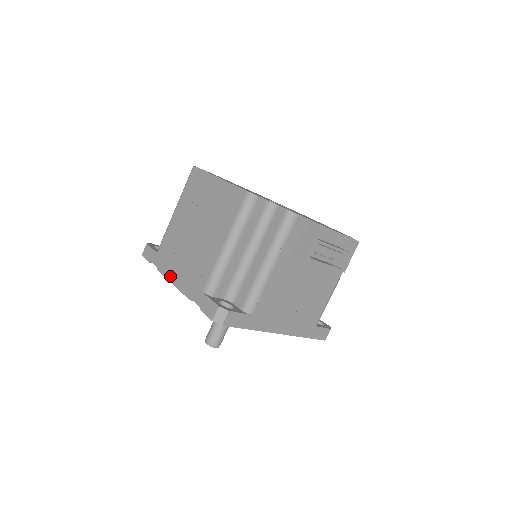
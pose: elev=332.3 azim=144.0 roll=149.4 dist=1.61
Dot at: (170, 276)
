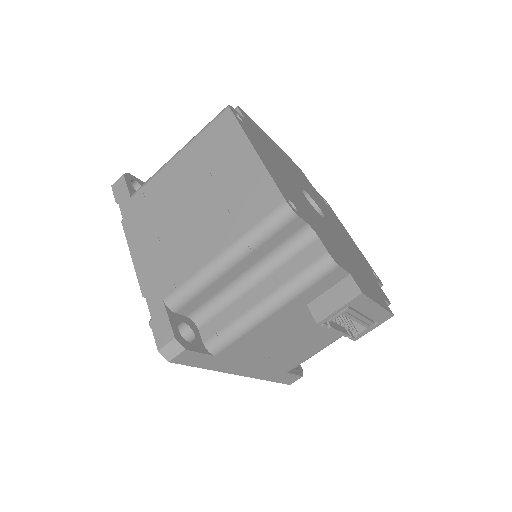
Dot at: (133, 243)
